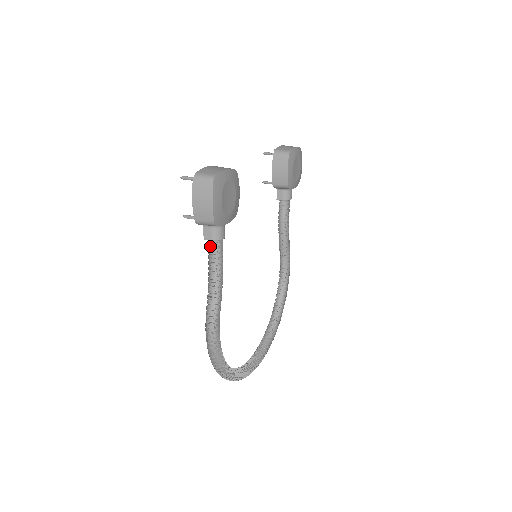
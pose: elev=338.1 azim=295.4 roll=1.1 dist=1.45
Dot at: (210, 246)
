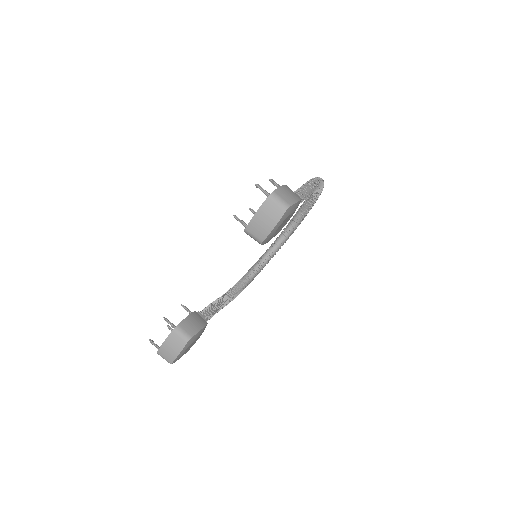
Dot at: occluded
